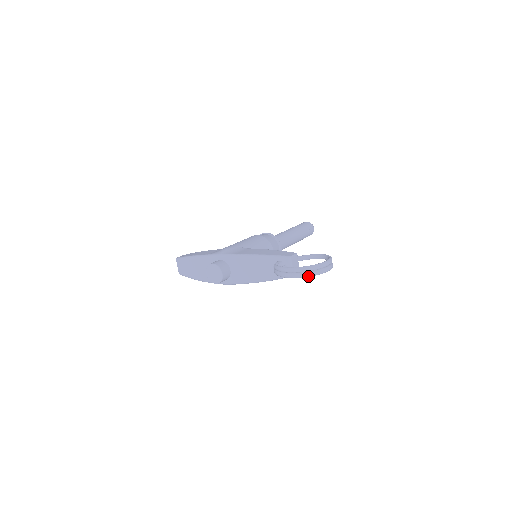
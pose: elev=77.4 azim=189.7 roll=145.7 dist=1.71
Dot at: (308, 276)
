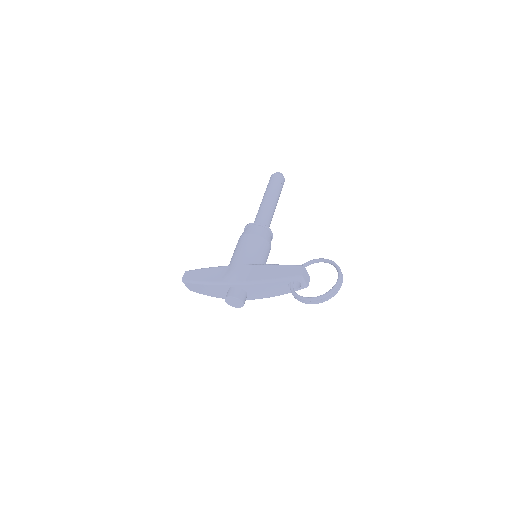
Dot at: occluded
